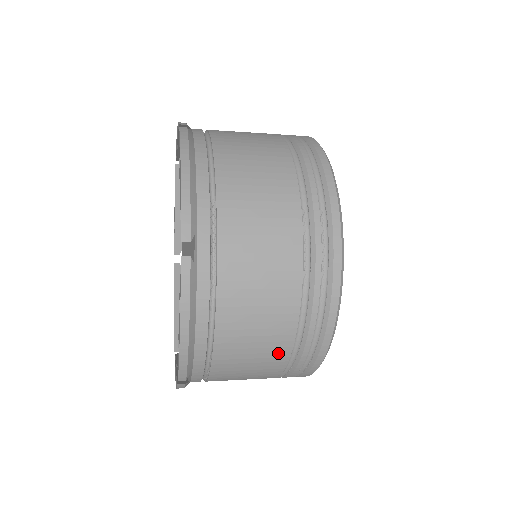
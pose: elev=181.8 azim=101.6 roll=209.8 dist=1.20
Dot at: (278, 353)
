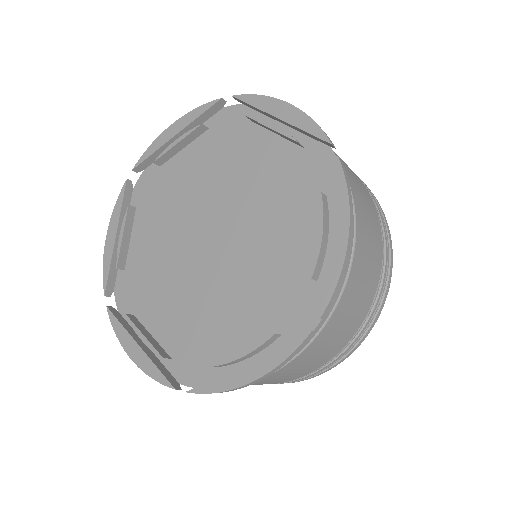
Dot at: (272, 383)
